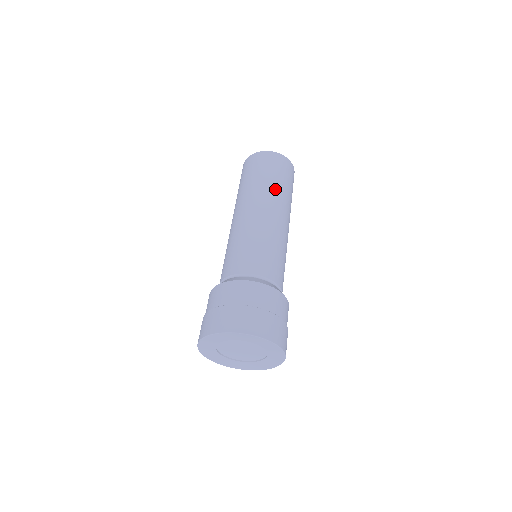
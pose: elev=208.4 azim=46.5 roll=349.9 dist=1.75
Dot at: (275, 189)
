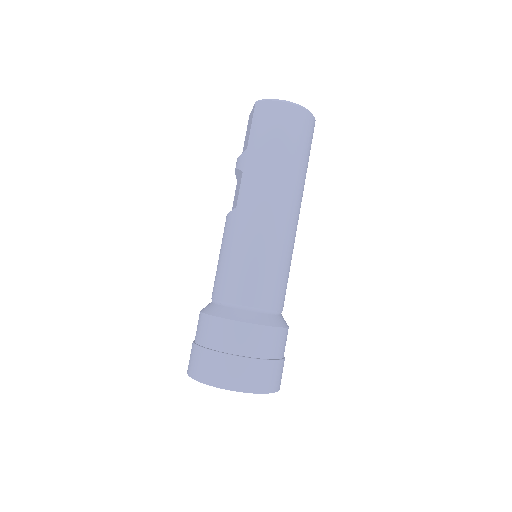
Dot at: occluded
